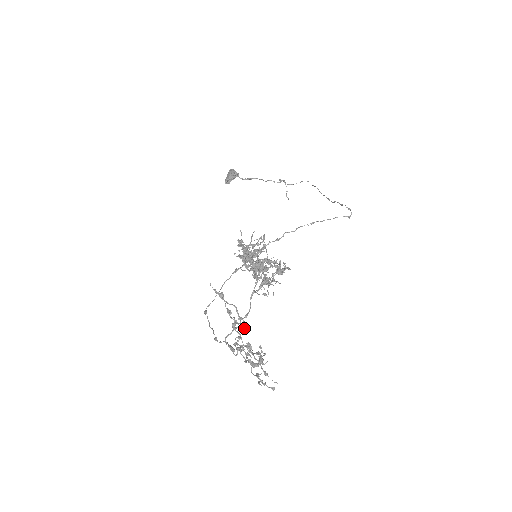
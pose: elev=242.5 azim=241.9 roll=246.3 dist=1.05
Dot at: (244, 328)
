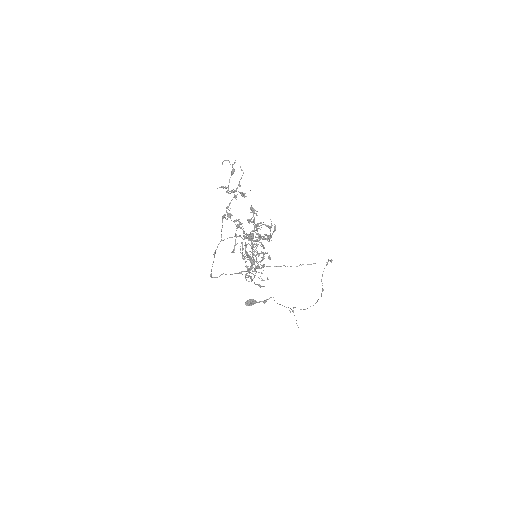
Dot at: (232, 171)
